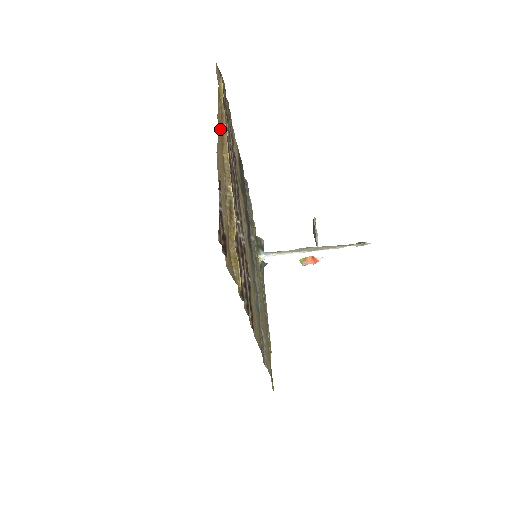
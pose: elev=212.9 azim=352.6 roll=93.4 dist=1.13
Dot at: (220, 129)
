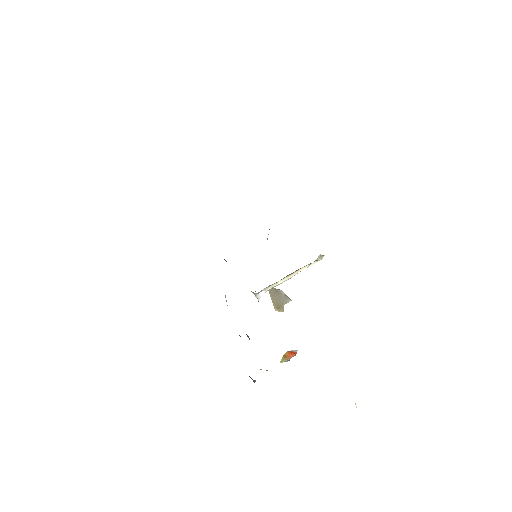
Dot at: occluded
